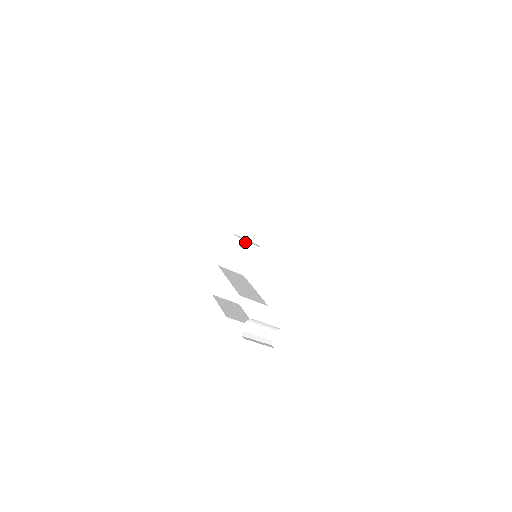
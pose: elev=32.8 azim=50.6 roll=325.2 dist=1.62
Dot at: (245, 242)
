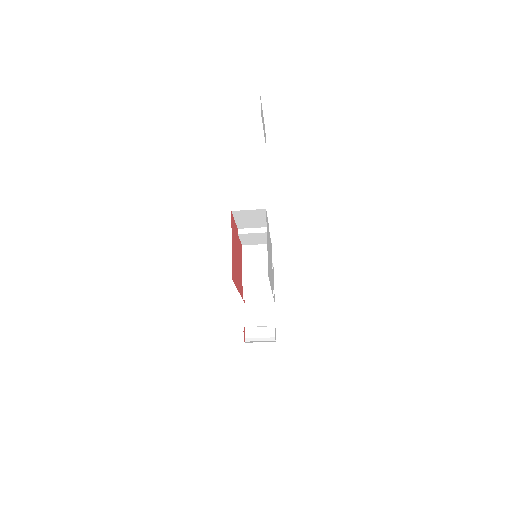
Dot at: (251, 234)
